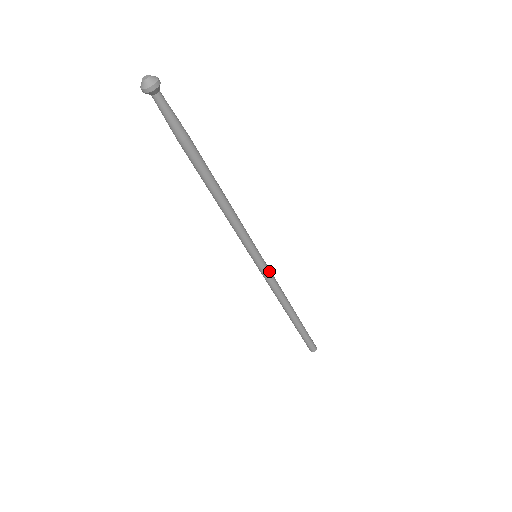
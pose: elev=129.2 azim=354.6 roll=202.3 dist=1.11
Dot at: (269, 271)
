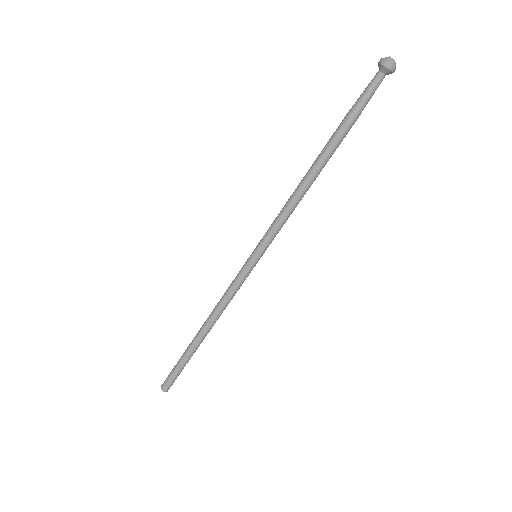
Dot at: (246, 277)
